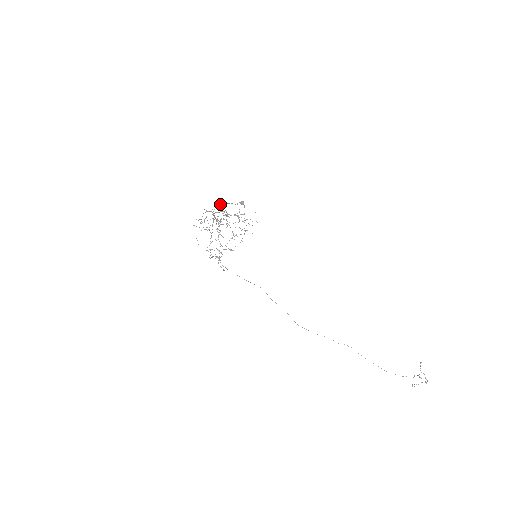
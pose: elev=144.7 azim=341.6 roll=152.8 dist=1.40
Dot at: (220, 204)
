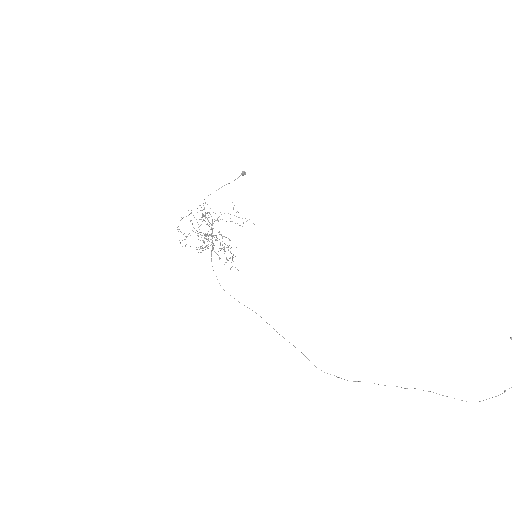
Dot at: occluded
